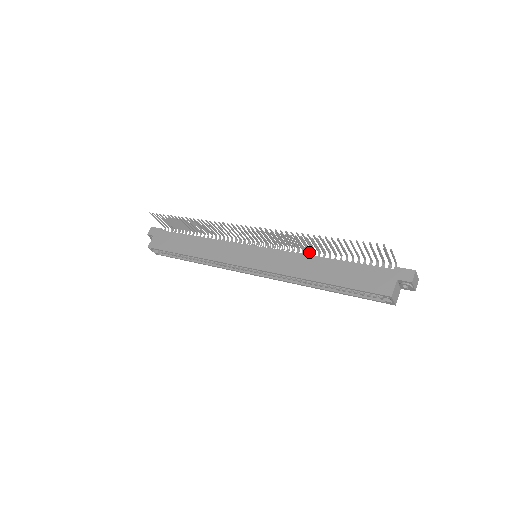
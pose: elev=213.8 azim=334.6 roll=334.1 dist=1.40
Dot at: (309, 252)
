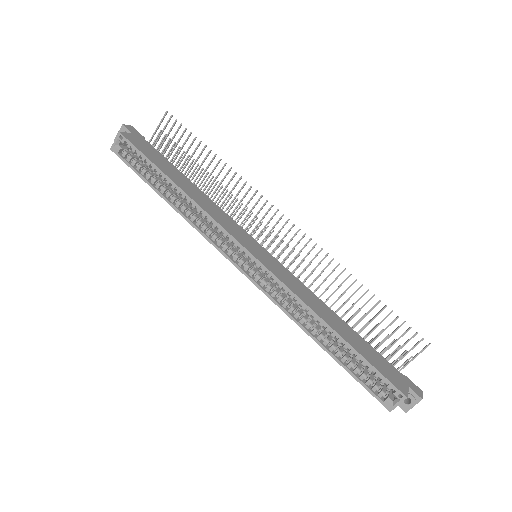
Dot at: occluded
